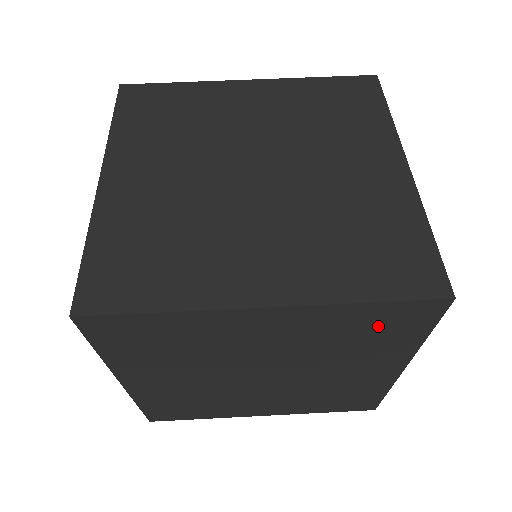
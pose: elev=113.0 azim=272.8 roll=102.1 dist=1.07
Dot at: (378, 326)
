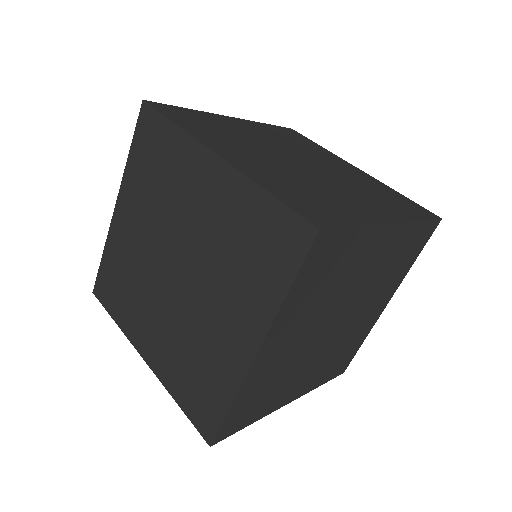
Dot at: (410, 248)
